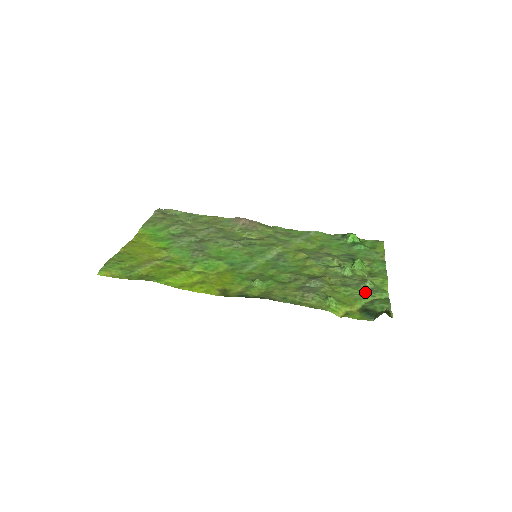
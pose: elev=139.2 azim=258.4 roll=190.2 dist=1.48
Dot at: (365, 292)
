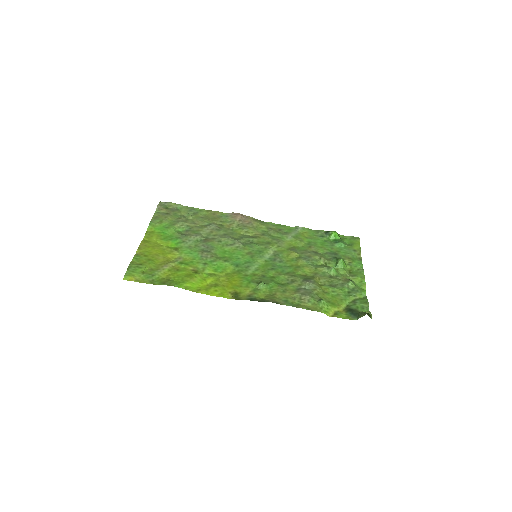
Dot at: (348, 292)
